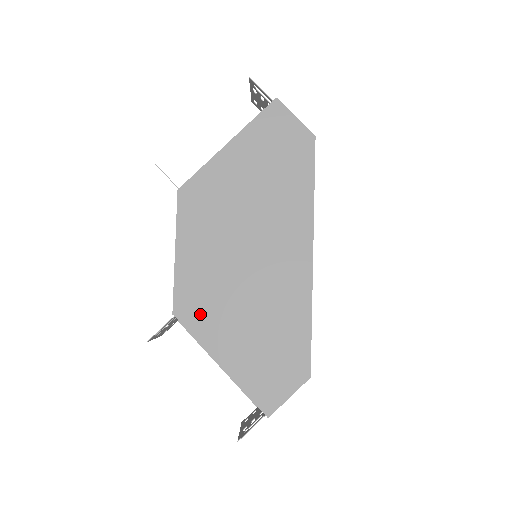
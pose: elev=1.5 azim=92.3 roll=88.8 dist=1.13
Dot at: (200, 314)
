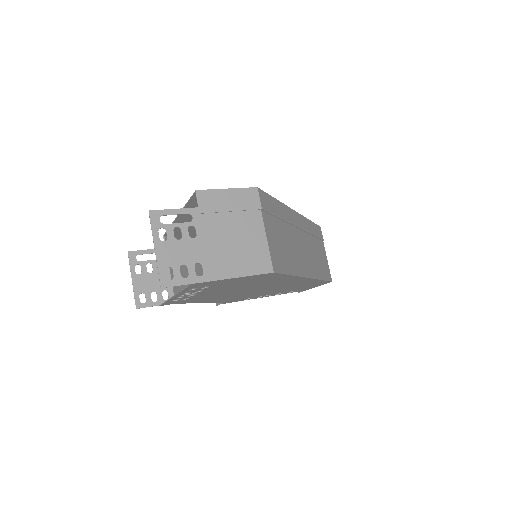
Dot at: occluded
